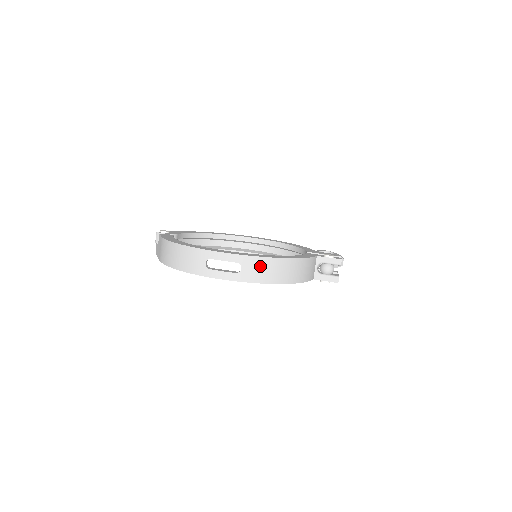
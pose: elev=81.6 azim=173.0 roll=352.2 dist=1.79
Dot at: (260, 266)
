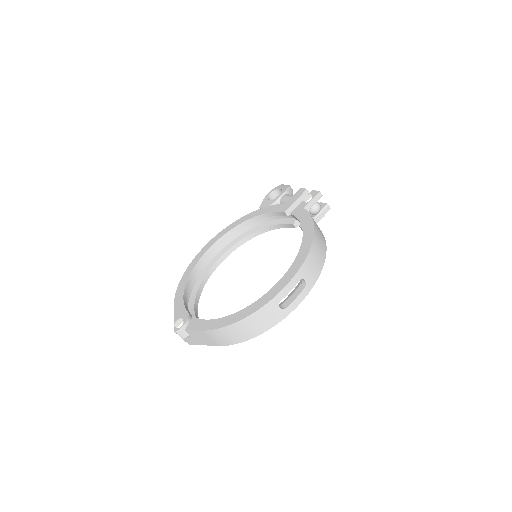
Dot at: (311, 263)
